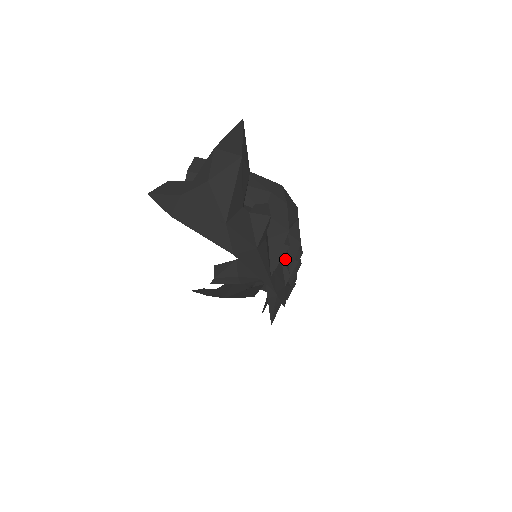
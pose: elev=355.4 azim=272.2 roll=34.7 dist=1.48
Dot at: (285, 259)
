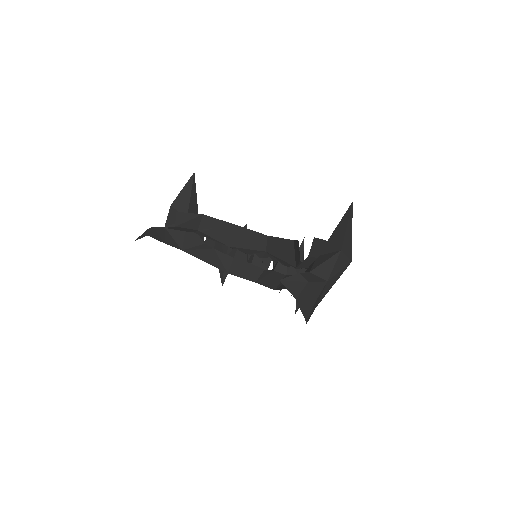
Dot at: occluded
